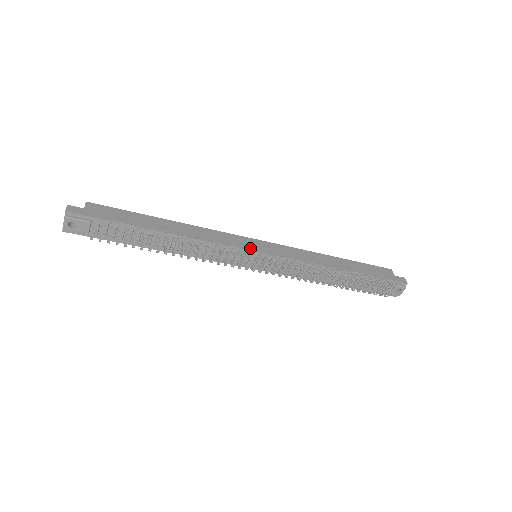
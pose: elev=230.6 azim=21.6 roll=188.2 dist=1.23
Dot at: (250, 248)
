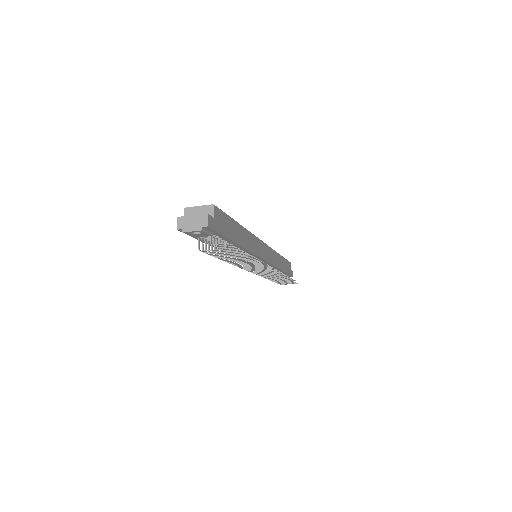
Dot at: (263, 257)
